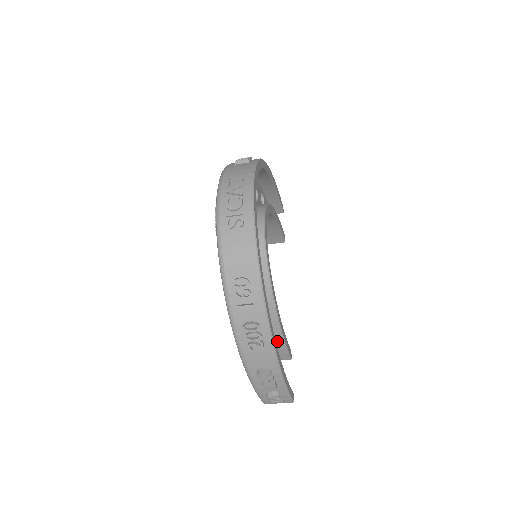
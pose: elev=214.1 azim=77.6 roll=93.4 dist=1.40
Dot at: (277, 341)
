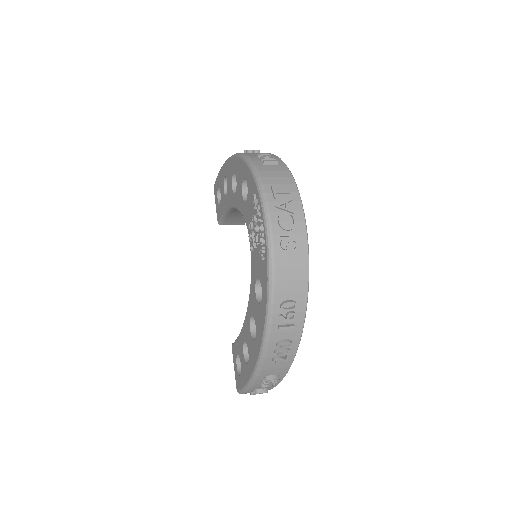
Dot at: occluded
